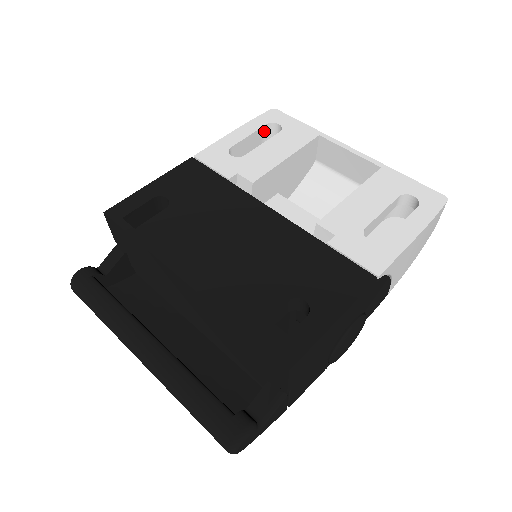
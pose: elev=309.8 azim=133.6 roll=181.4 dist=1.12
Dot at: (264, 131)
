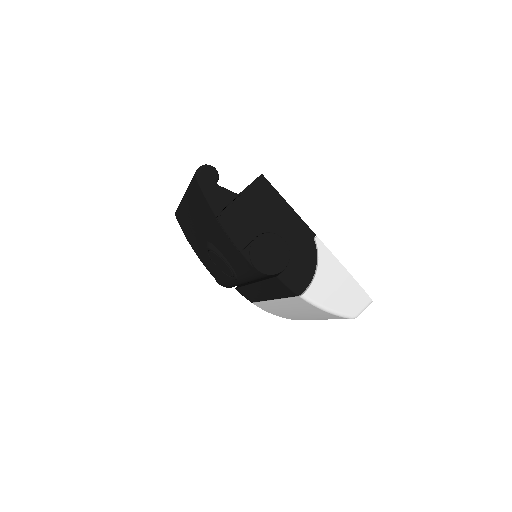
Dot at: occluded
